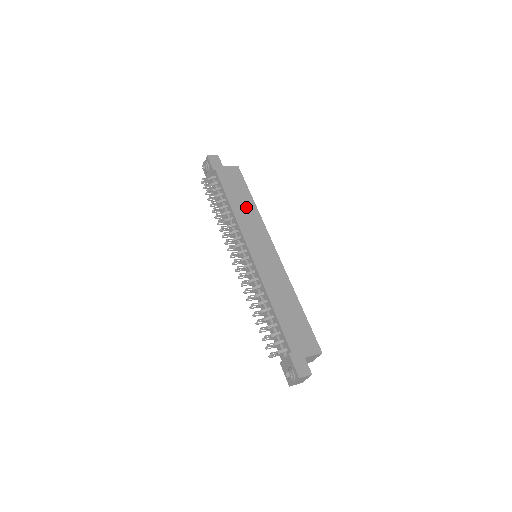
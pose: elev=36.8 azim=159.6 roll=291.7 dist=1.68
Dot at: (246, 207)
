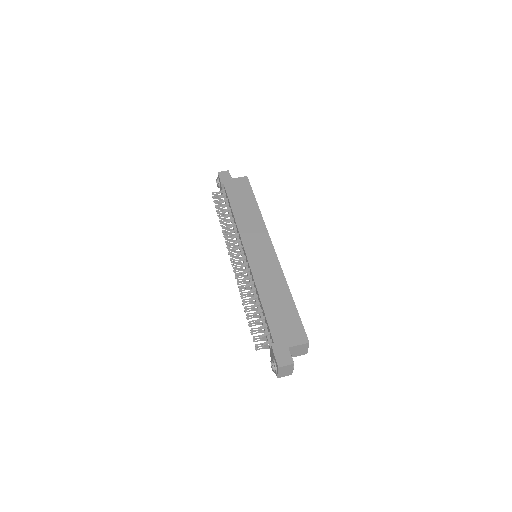
Dot at: (249, 212)
